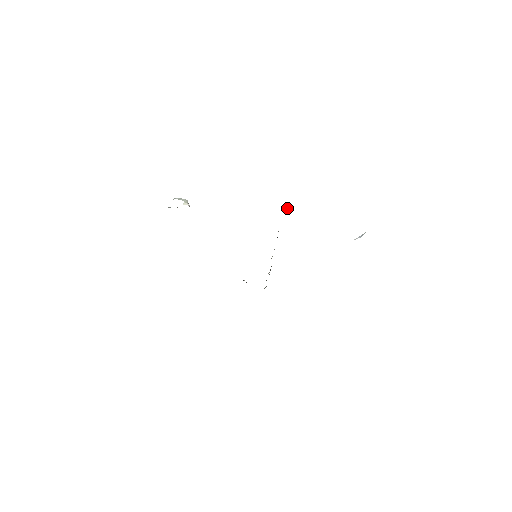
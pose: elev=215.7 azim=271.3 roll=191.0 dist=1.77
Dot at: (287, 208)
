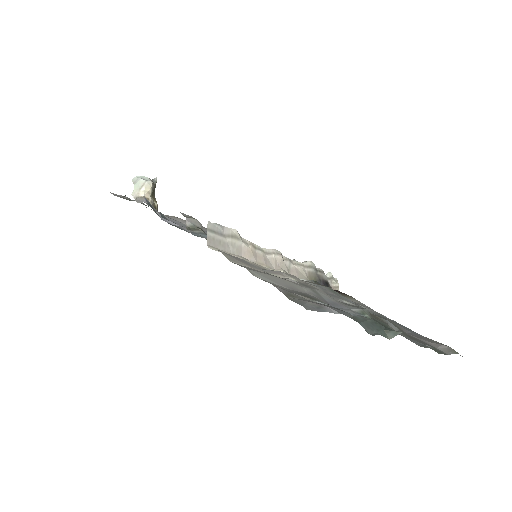
Dot at: (219, 224)
